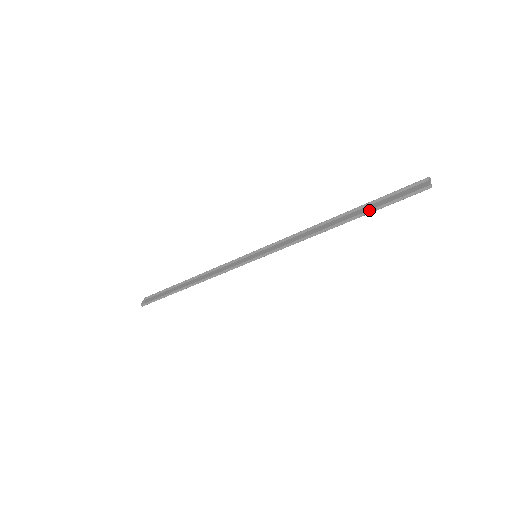
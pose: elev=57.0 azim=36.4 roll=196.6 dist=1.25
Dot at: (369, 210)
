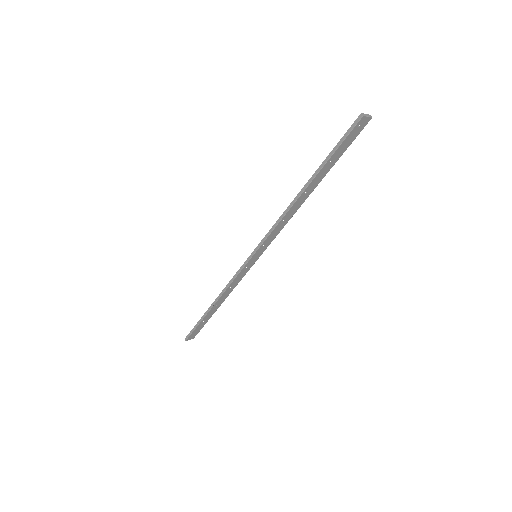
Dot at: (322, 163)
